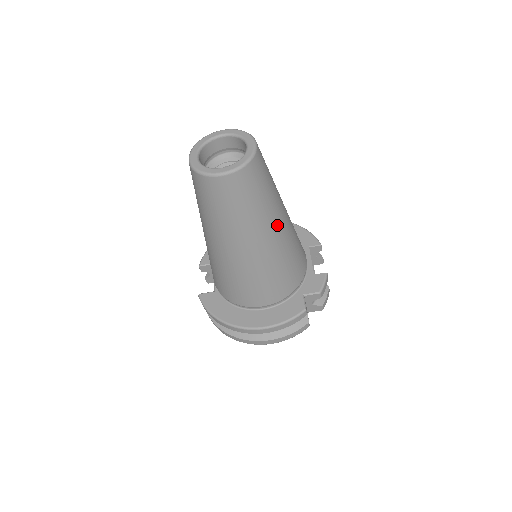
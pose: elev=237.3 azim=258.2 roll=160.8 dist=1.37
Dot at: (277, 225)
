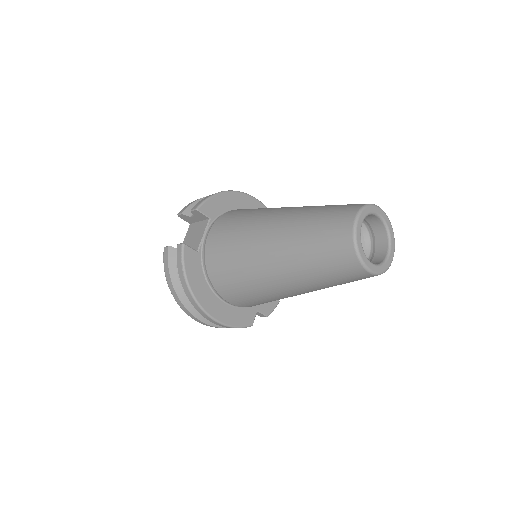
Dot at: occluded
